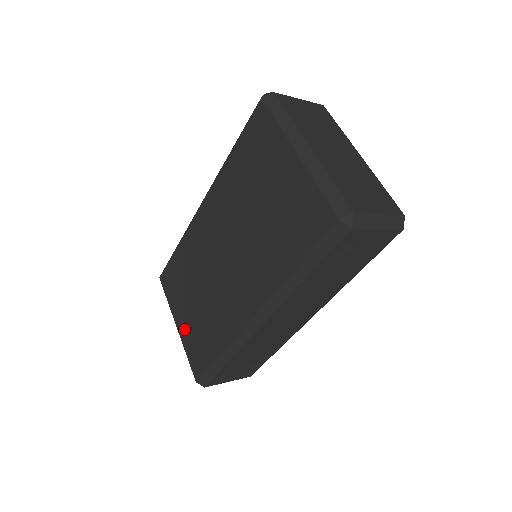
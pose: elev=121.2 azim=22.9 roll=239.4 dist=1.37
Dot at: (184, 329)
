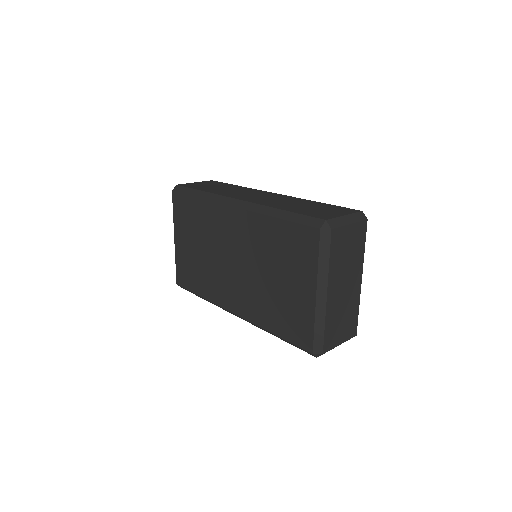
Dot at: (180, 249)
